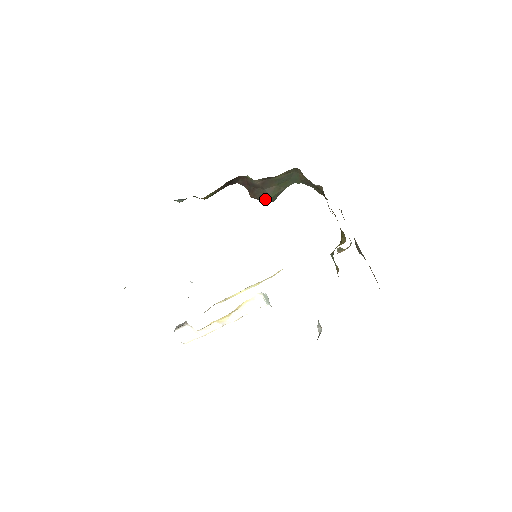
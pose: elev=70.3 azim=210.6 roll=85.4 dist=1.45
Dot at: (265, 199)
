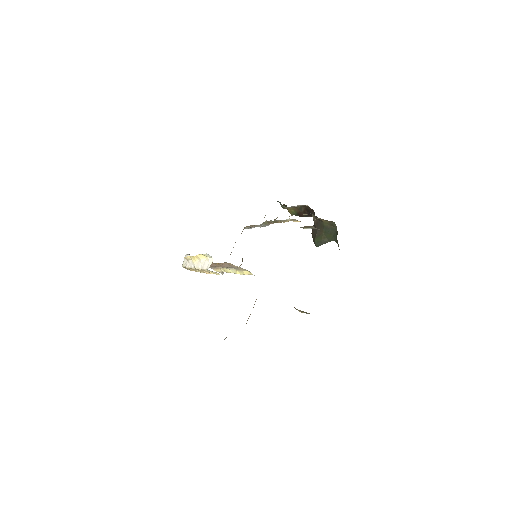
Dot at: (314, 240)
